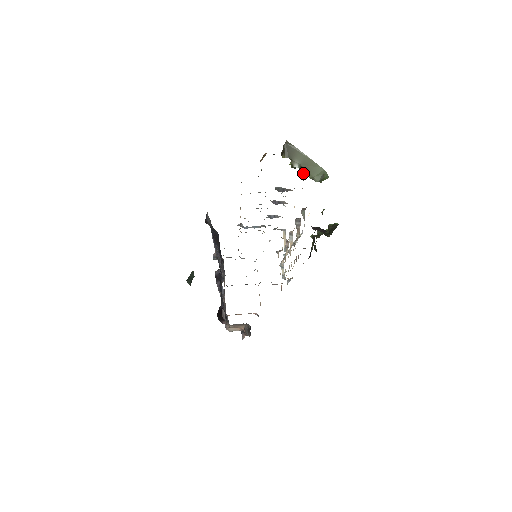
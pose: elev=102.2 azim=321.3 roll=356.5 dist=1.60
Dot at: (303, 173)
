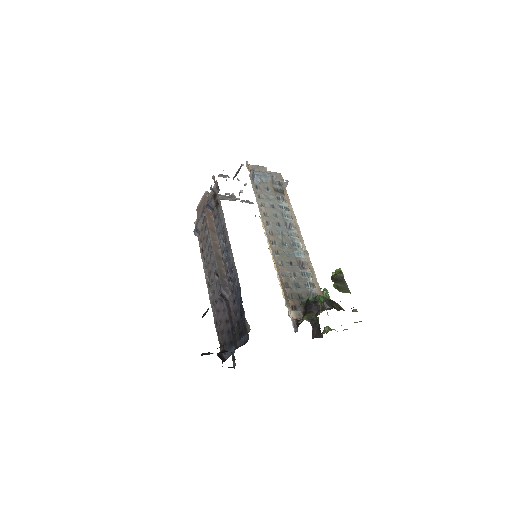
Dot at: (336, 287)
